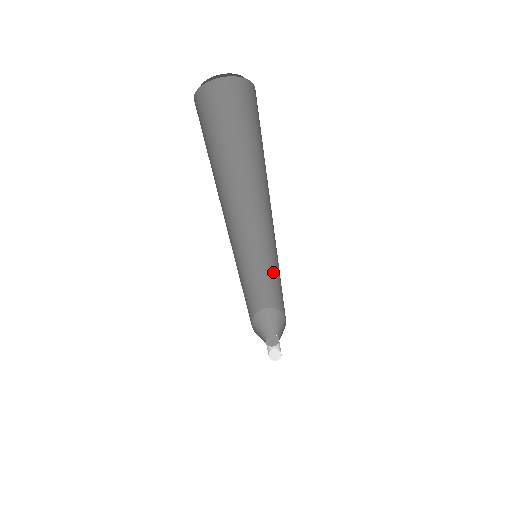
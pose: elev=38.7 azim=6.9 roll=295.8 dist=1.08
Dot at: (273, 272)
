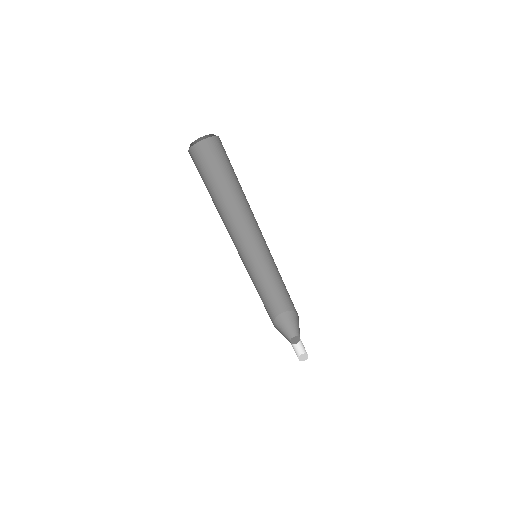
Dot at: (264, 276)
